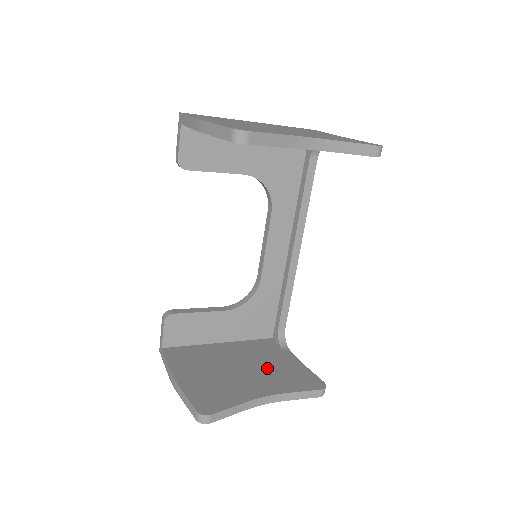
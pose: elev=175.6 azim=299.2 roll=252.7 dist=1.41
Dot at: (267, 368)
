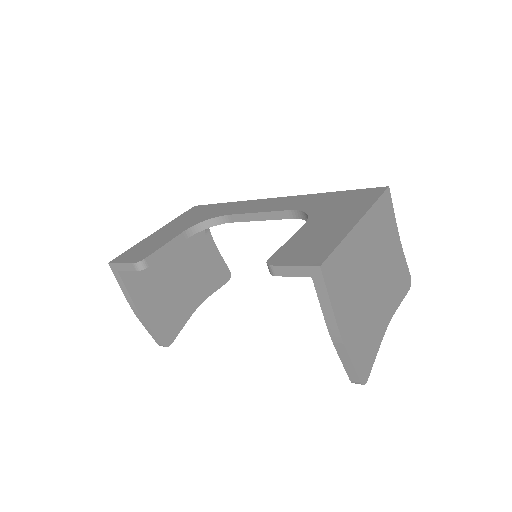
Dot at: (198, 268)
